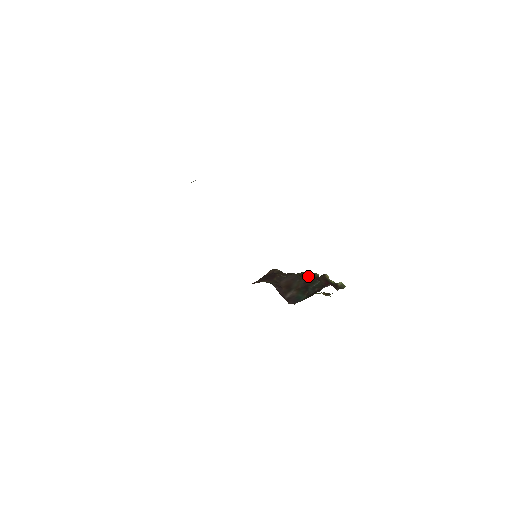
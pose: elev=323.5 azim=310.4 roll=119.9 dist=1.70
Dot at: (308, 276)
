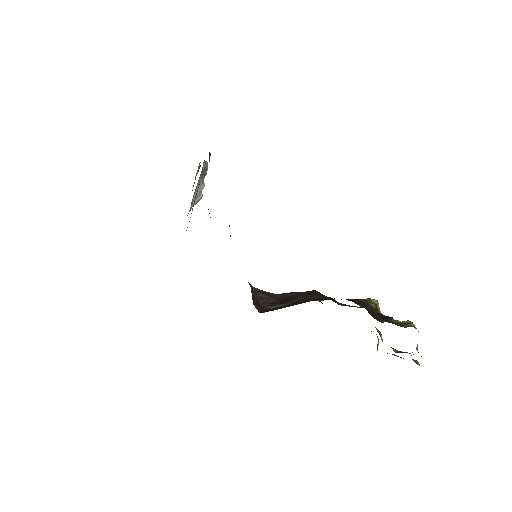
Dot at: occluded
